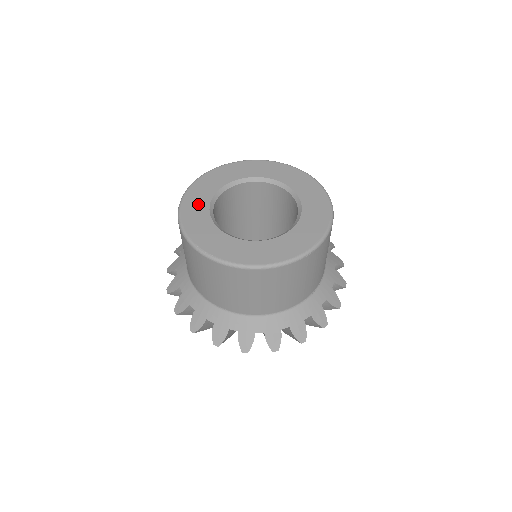
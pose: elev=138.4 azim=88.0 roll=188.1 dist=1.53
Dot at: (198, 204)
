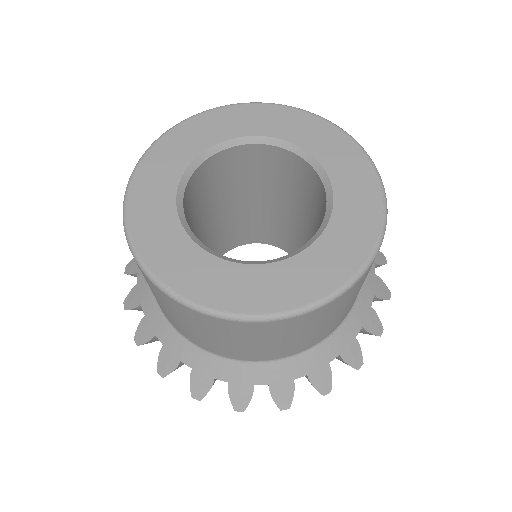
Dot at: (157, 189)
